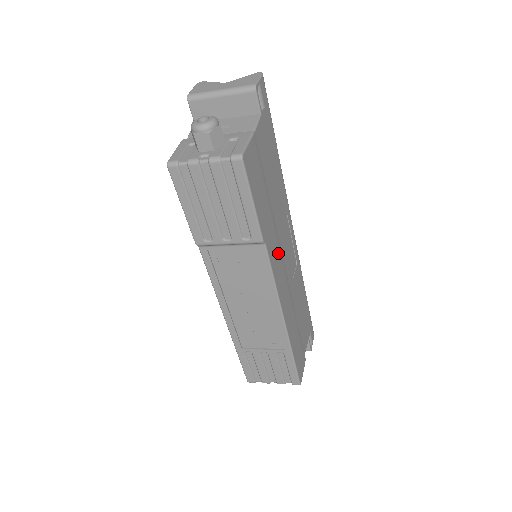
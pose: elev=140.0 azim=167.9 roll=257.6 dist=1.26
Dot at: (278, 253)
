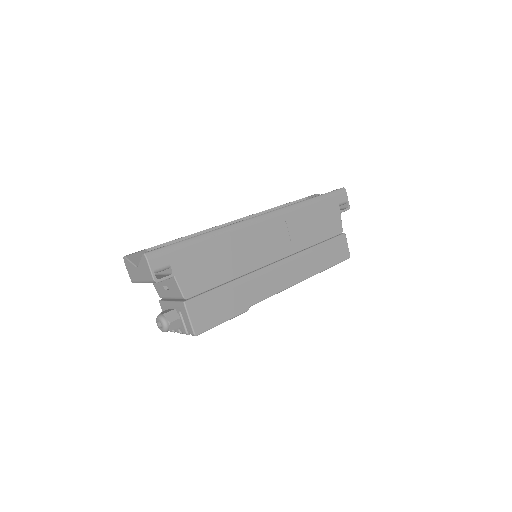
Dot at: (264, 278)
